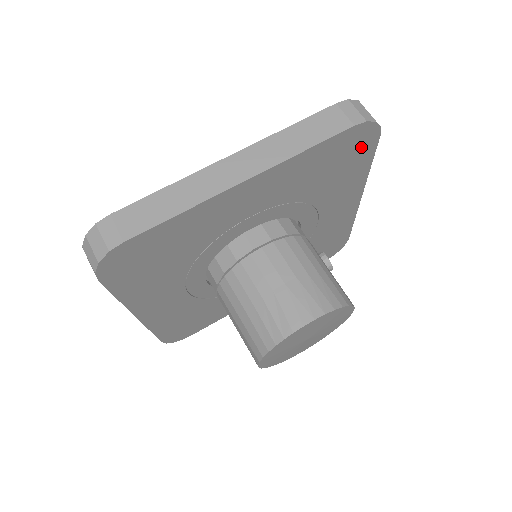
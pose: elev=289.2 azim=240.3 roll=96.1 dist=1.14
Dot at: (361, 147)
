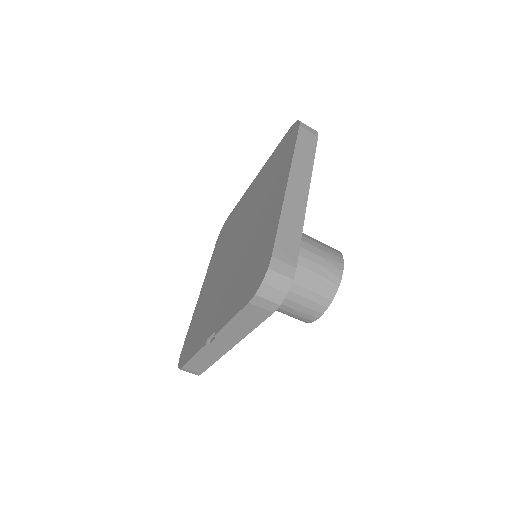
Dot at: occluded
